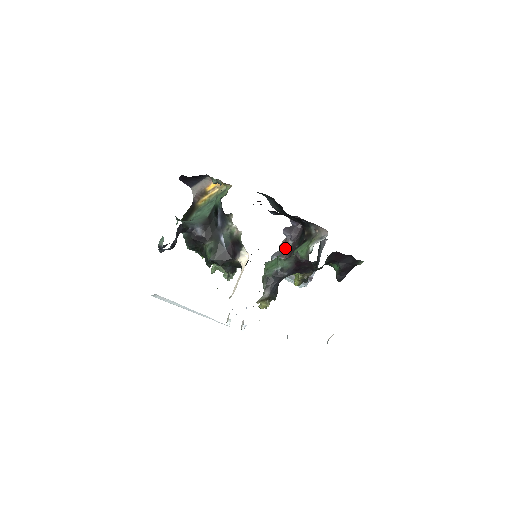
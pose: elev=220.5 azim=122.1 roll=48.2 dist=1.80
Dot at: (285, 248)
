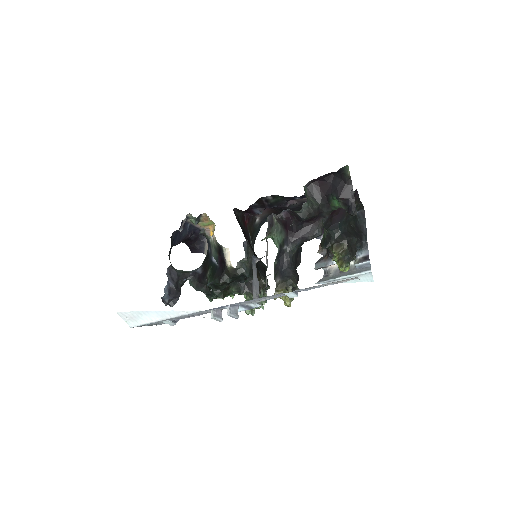
Dot at: (325, 250)
